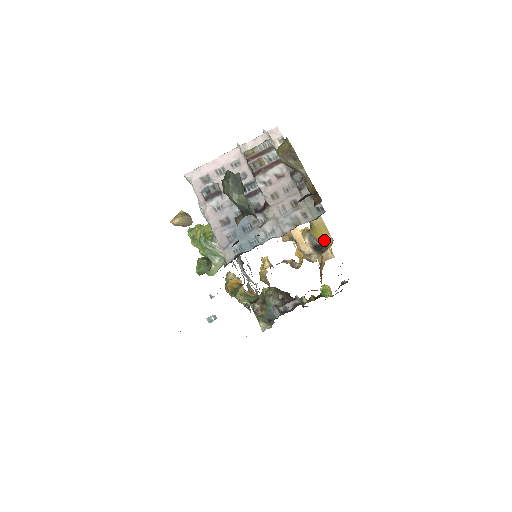
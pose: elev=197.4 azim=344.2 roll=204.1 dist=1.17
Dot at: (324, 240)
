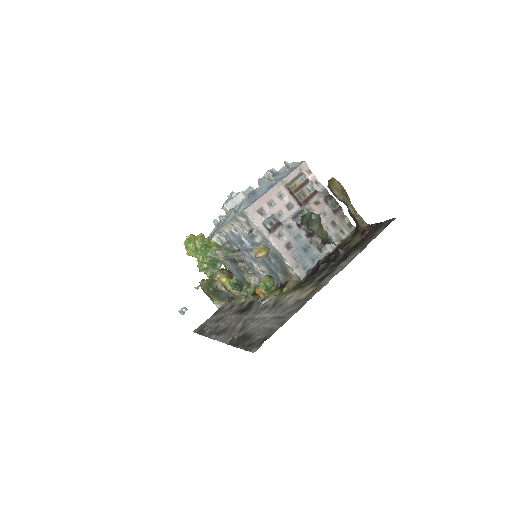
Dot at: occluded
